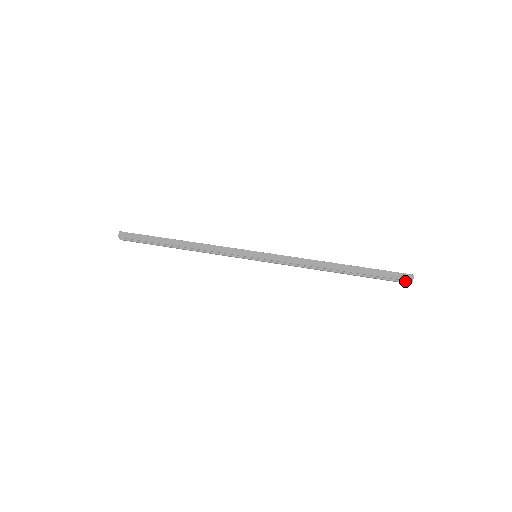
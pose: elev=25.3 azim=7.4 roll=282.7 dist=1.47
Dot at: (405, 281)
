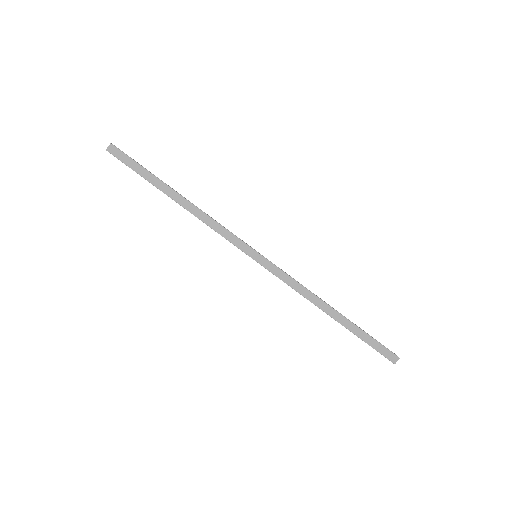
Dot at: (388, 357)
